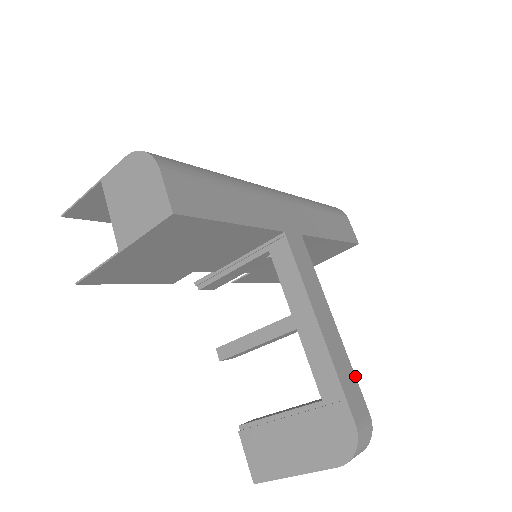
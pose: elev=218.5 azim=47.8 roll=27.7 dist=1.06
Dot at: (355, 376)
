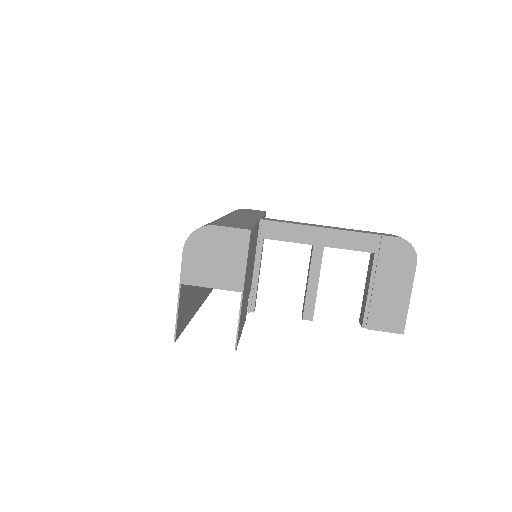
Dot at: (366, 231)
